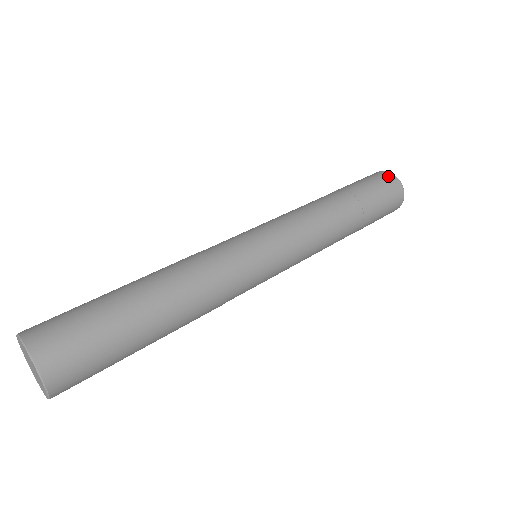
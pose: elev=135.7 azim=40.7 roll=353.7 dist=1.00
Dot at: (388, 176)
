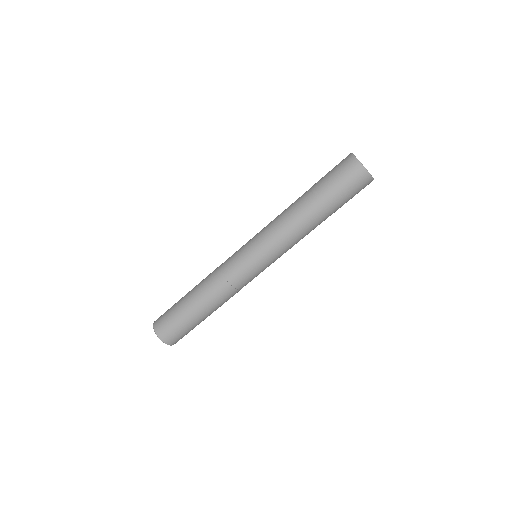
Dot at: (349, 162)
